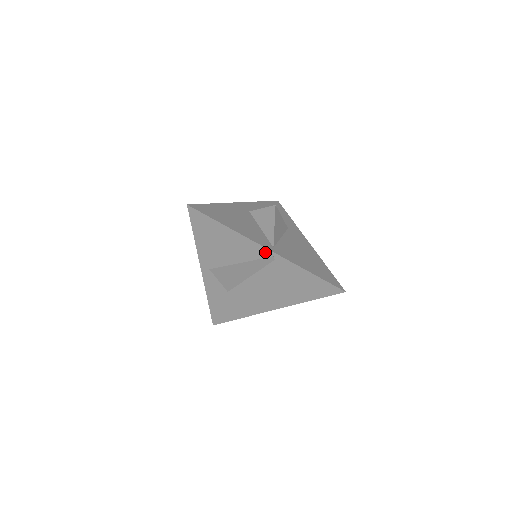
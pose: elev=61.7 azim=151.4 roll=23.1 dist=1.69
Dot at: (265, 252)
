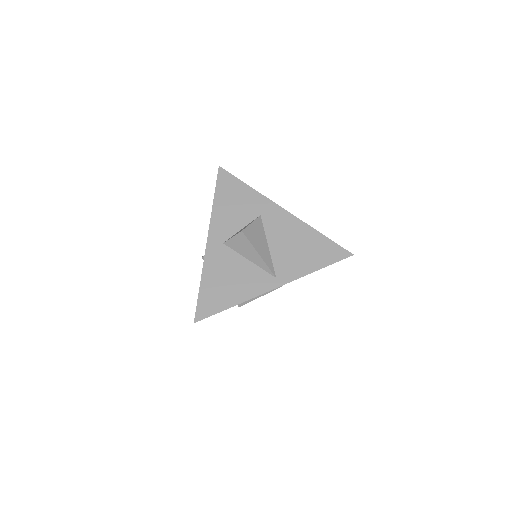
Dot at: (274, 288)
